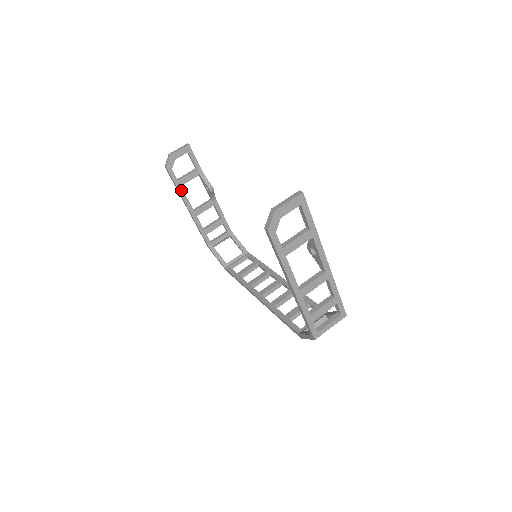
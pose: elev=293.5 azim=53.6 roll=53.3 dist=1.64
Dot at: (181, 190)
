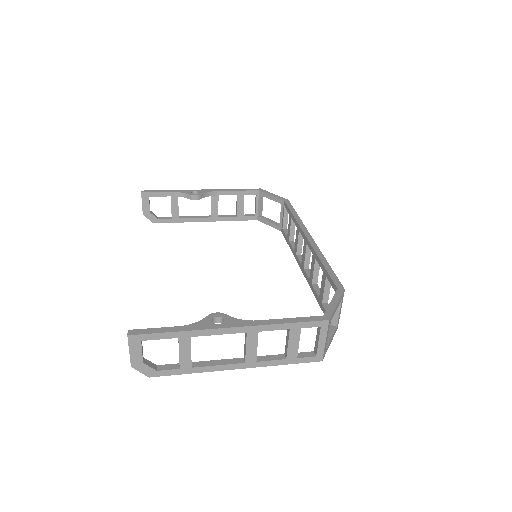
Dot at: (183, 220)
